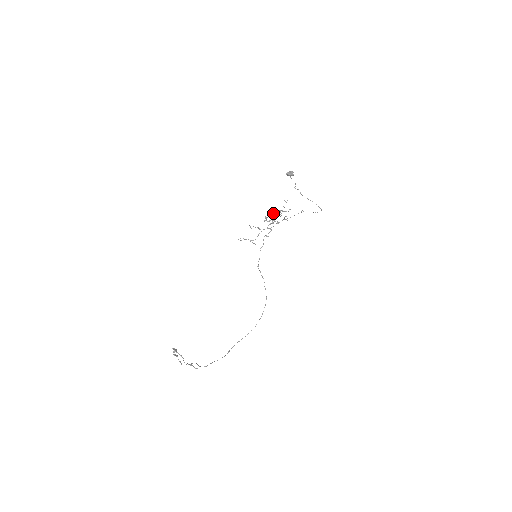
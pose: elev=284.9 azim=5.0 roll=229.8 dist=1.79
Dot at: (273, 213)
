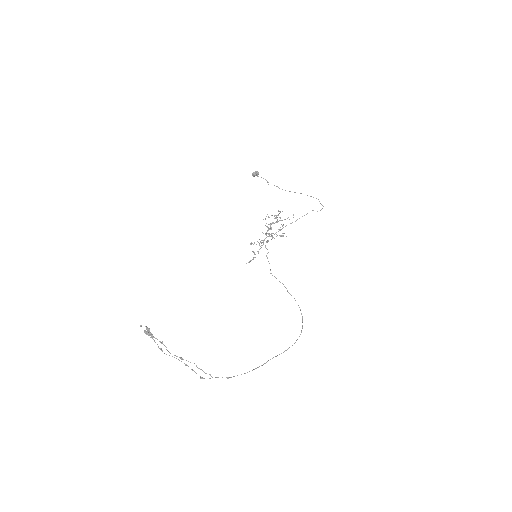
Dot at: occluded
